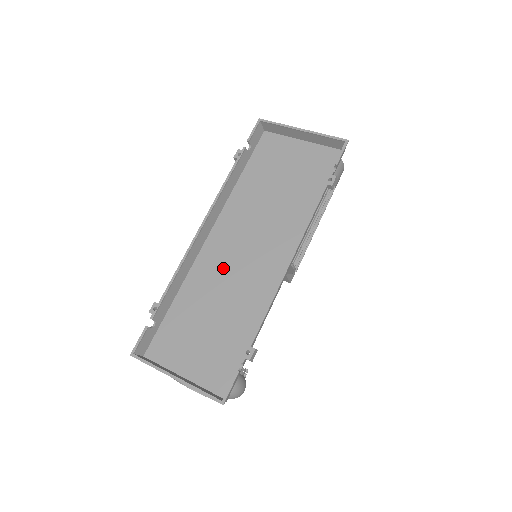
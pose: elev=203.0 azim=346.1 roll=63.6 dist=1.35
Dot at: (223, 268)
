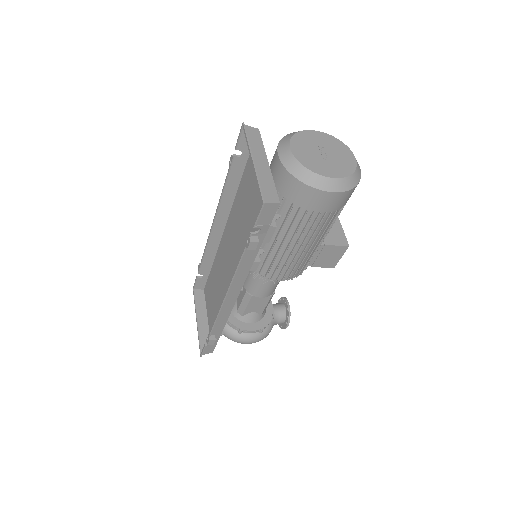
Dot at: (224, 262)
